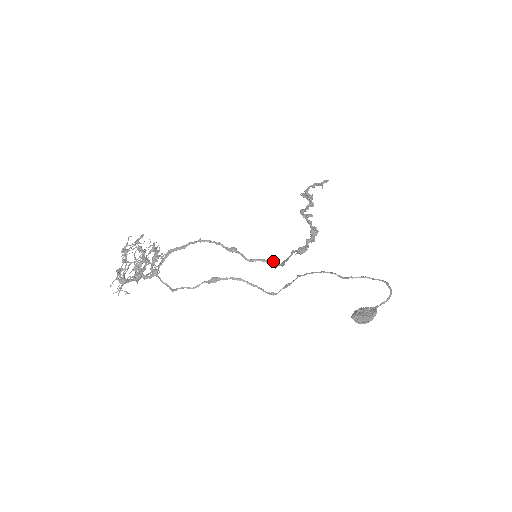
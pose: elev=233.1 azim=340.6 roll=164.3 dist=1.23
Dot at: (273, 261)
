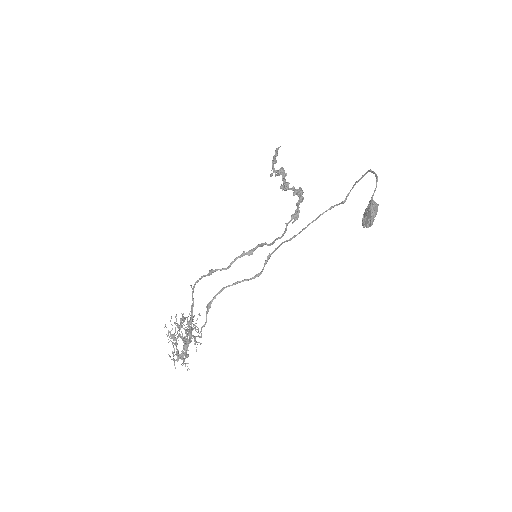
Dot at: (243, 252)
